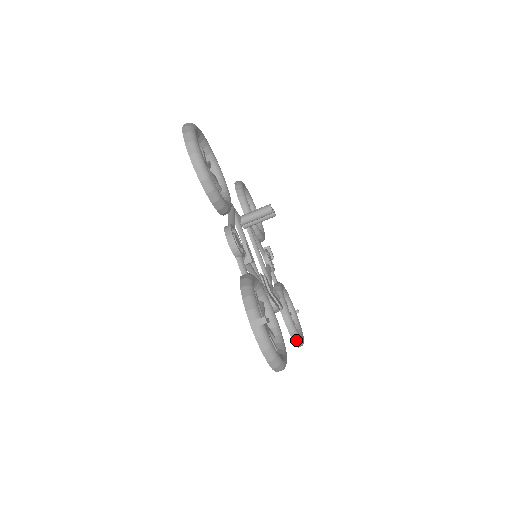
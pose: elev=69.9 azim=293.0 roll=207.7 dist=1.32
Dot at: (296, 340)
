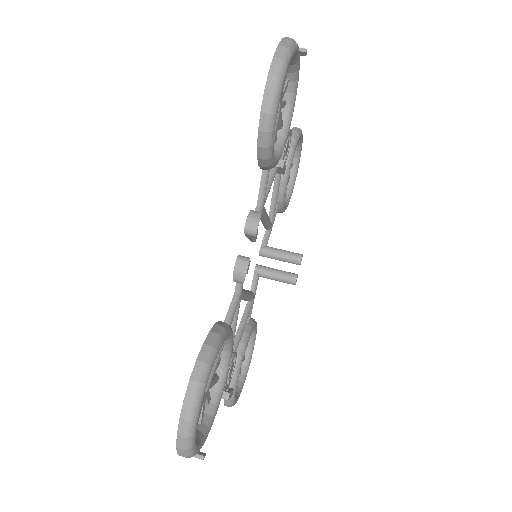
Dot at: (207, 350)
